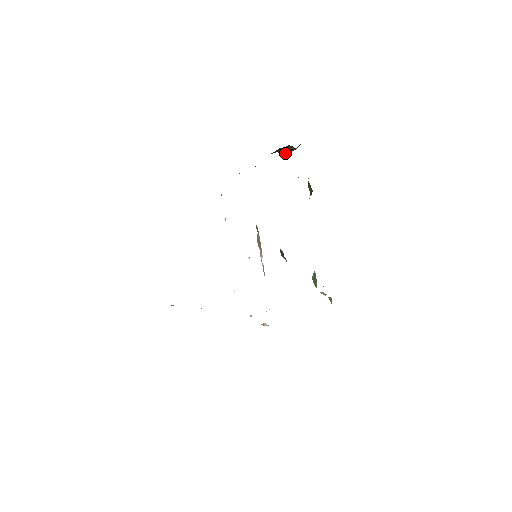
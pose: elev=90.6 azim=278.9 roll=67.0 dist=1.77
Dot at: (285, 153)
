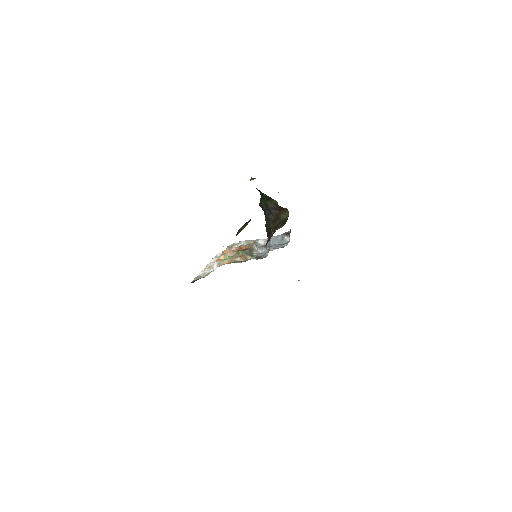
Dot at: occluded
